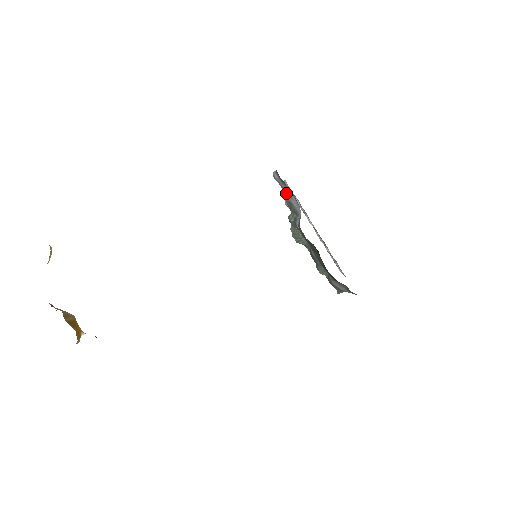
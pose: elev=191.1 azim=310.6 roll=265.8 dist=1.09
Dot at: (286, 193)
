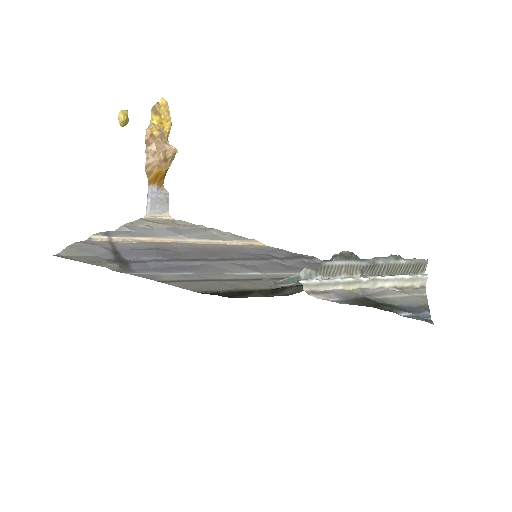
Dot at: occluded
